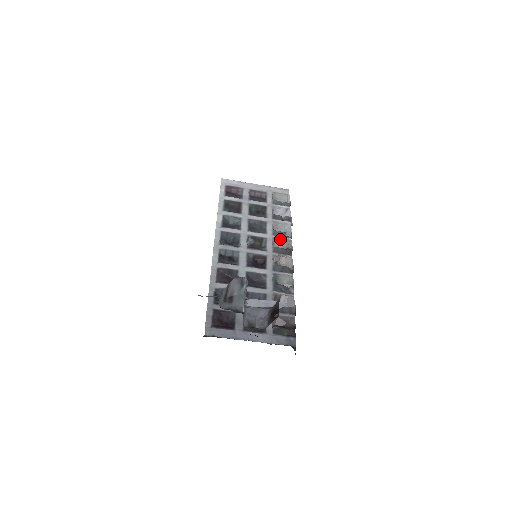
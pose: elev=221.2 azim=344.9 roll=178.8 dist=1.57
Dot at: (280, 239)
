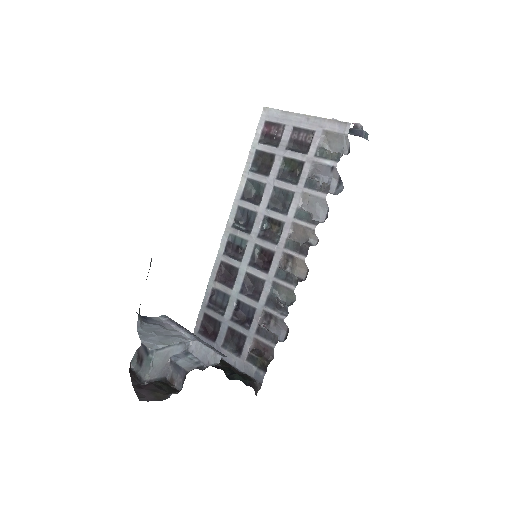
Dot at: (301, 226)
